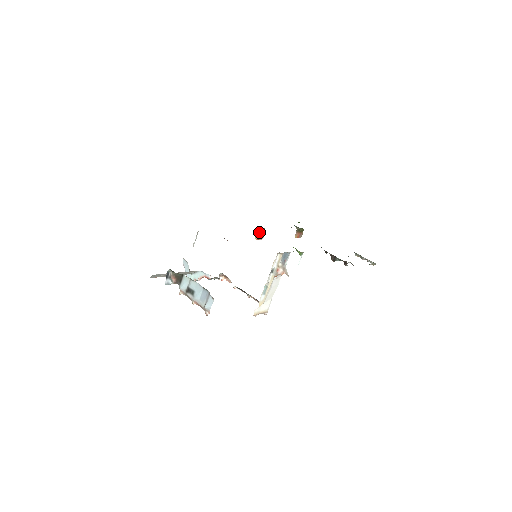
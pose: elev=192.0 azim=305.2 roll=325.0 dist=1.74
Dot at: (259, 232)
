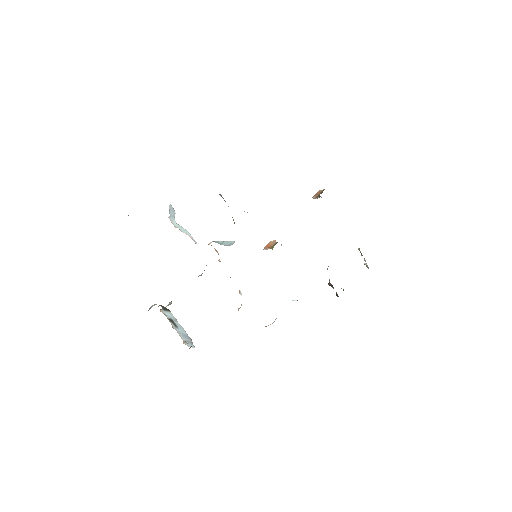
Dot at: (271, 248)
